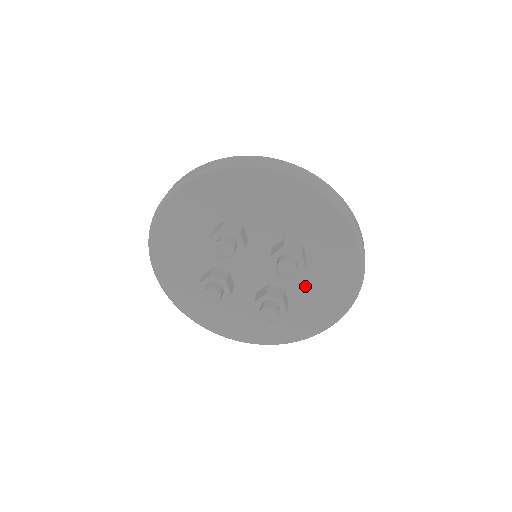
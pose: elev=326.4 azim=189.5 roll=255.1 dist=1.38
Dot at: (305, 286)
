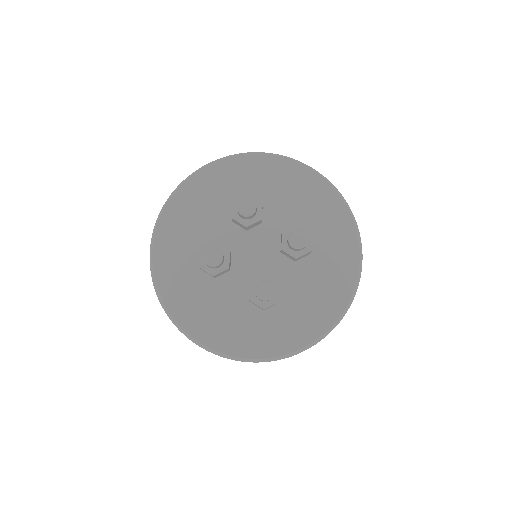
Dot at: (301, 285)
